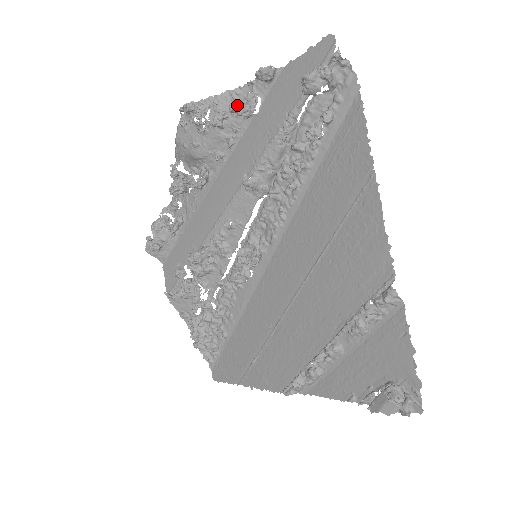
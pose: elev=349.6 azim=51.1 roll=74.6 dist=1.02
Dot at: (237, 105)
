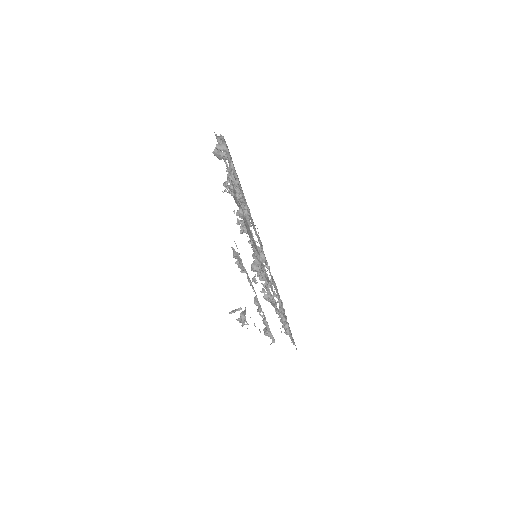
Dot at: (227, 176)
